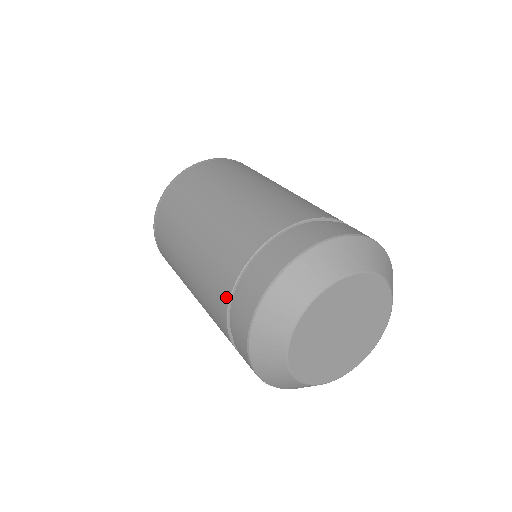
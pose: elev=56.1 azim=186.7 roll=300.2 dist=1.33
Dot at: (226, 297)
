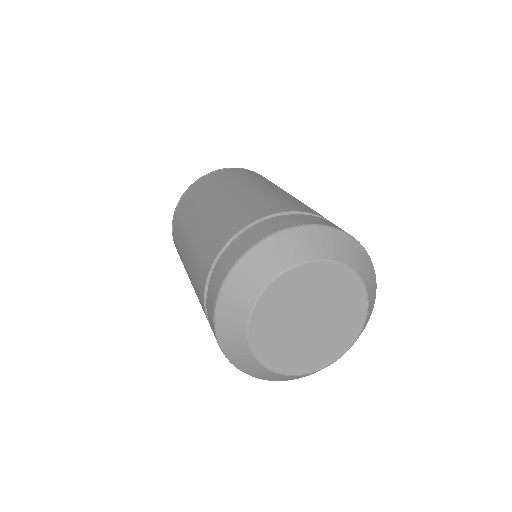
Dot at: (230, 235)
